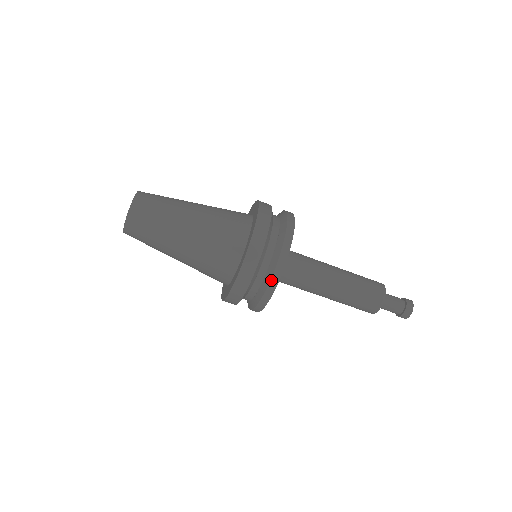
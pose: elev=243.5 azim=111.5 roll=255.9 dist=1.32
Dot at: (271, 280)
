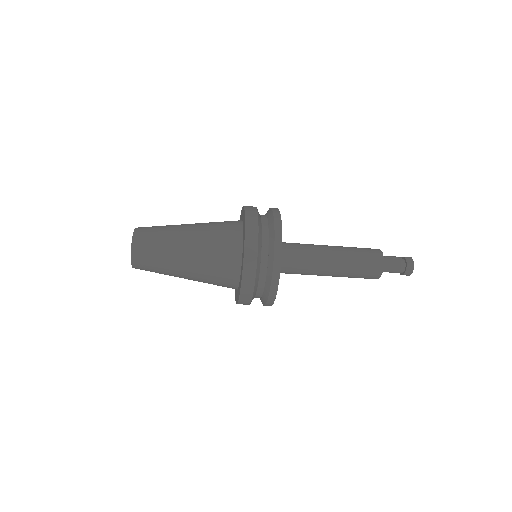
Dot at: occluded
